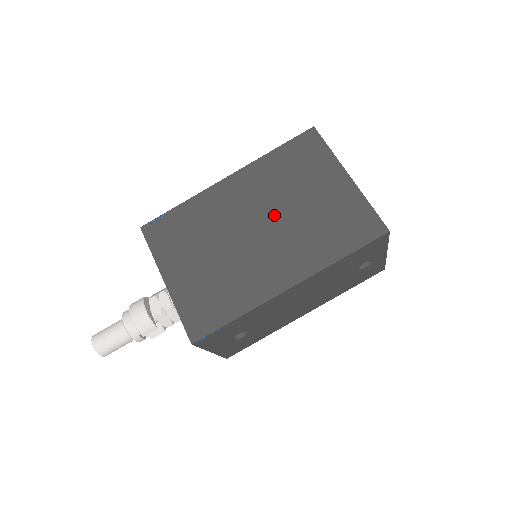
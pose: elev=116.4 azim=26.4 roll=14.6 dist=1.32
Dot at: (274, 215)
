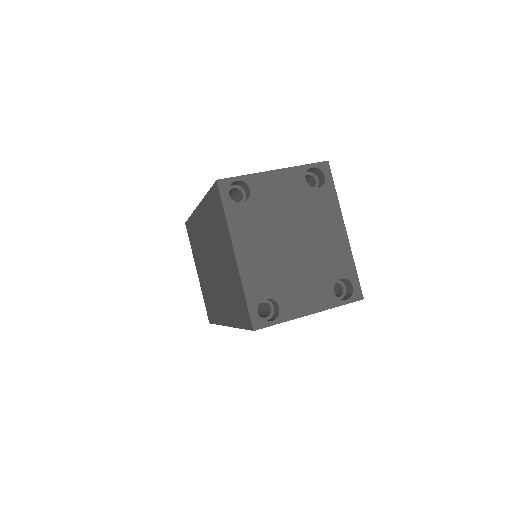
Dot at: (215, 261)
